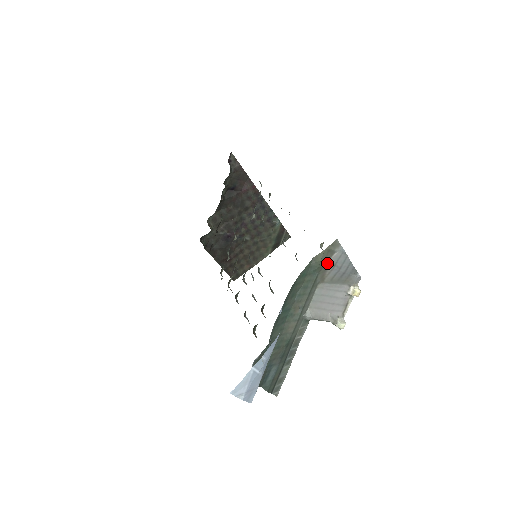
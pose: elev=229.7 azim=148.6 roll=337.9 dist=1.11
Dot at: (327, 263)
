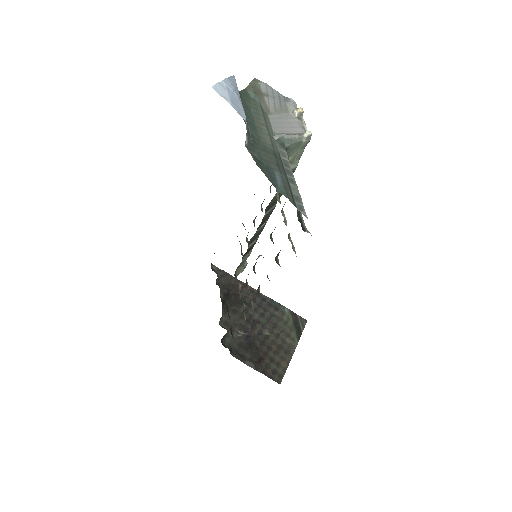
Dot at: (260, 94)
